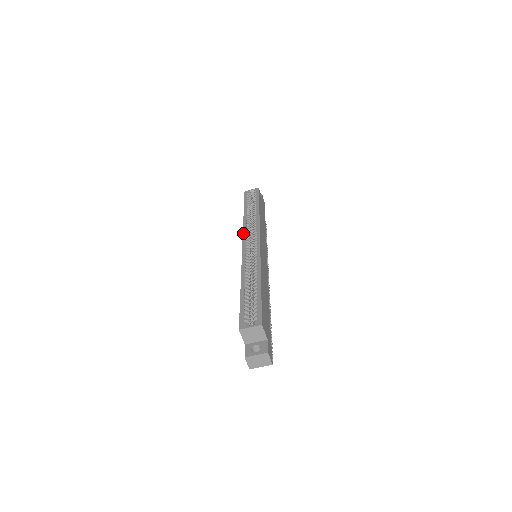
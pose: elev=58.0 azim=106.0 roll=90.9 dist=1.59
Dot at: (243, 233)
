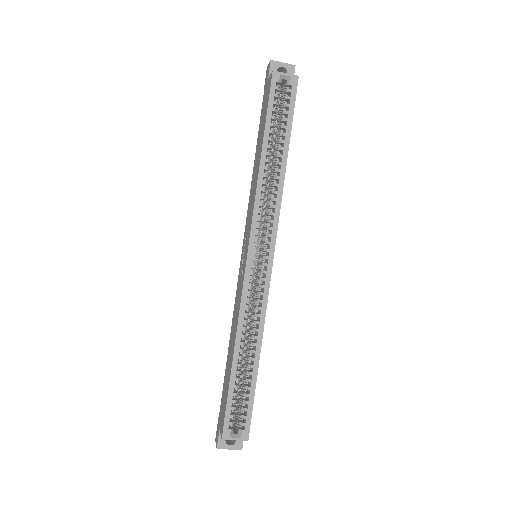
Dot at: (252, 224)
